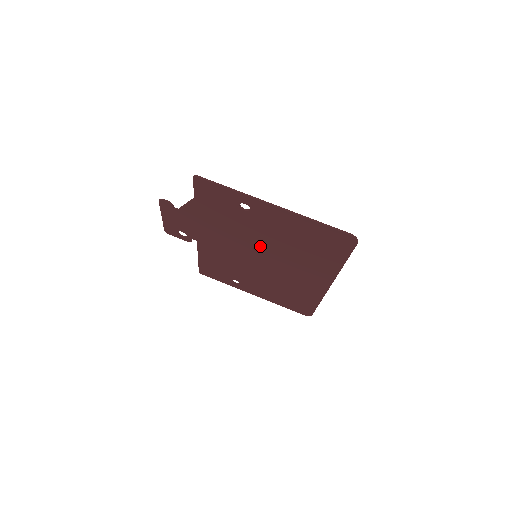
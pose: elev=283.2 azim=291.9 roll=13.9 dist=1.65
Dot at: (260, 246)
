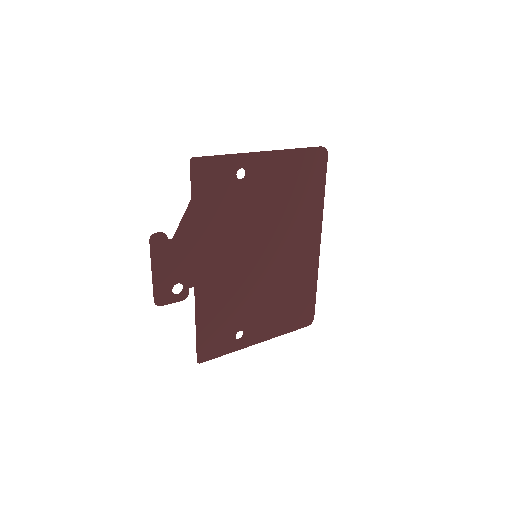
Dot at: (259, 232)
